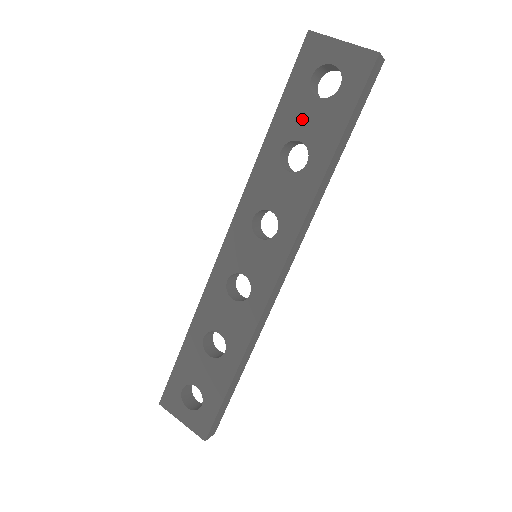
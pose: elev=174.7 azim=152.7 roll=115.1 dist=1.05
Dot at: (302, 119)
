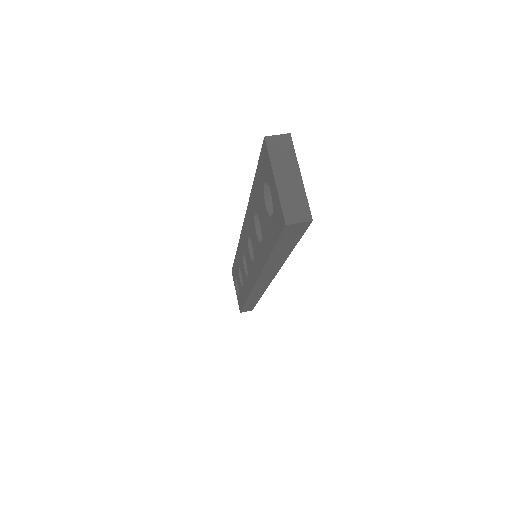
Dot at: (260, 208)
